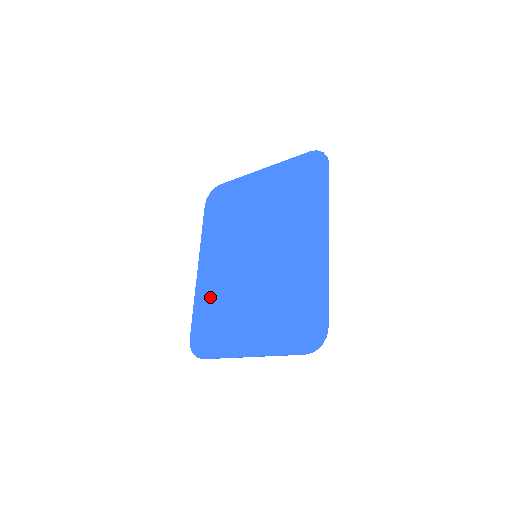
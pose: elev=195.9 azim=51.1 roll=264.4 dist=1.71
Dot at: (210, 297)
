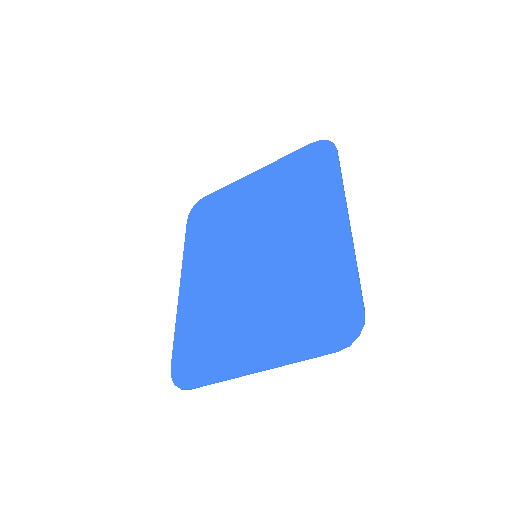
Dot at: (197, 313)
